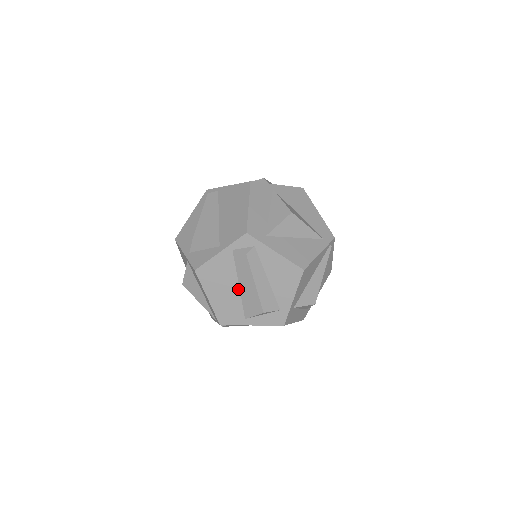
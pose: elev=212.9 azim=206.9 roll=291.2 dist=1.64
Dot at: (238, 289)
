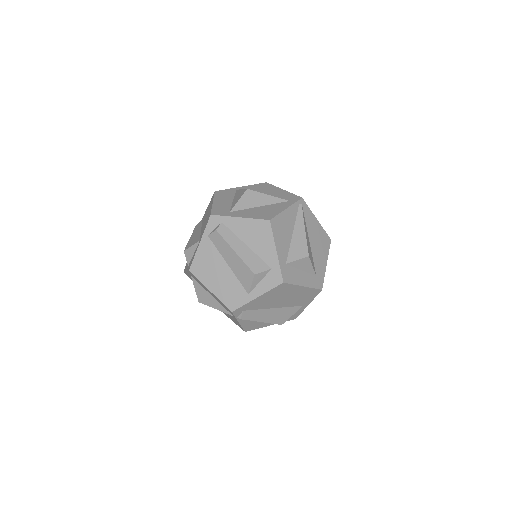
Dot at: (229, 268)
